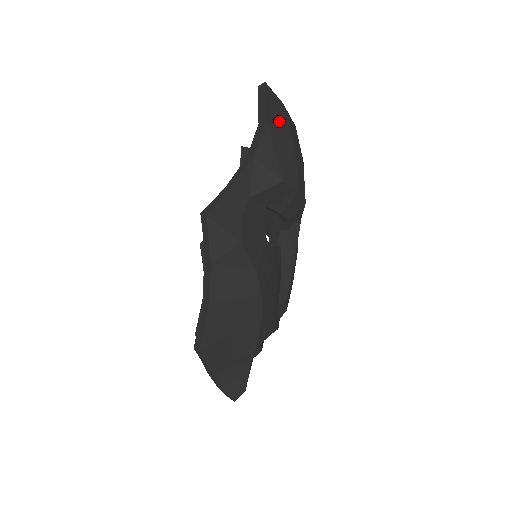
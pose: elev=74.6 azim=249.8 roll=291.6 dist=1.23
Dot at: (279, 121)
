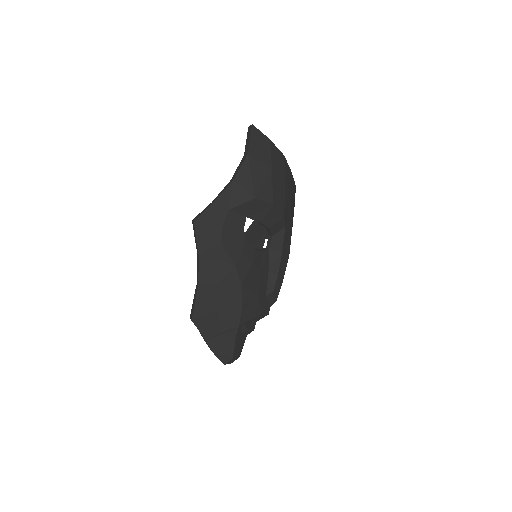
Dot at: (261, 153)
